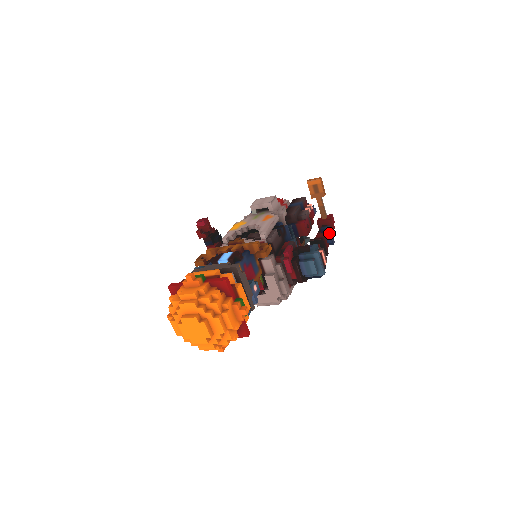
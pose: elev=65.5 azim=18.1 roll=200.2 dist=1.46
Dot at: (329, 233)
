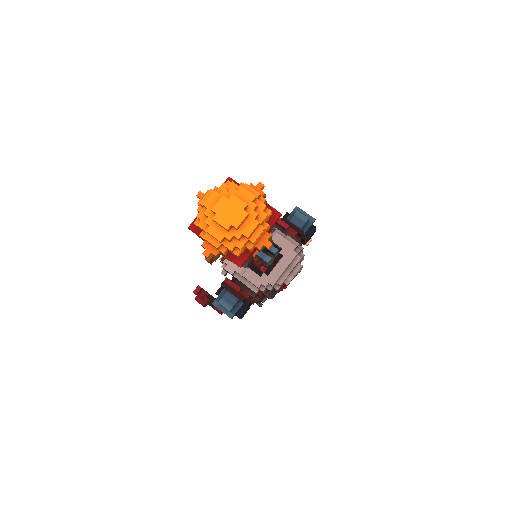
Dot at: occluded
